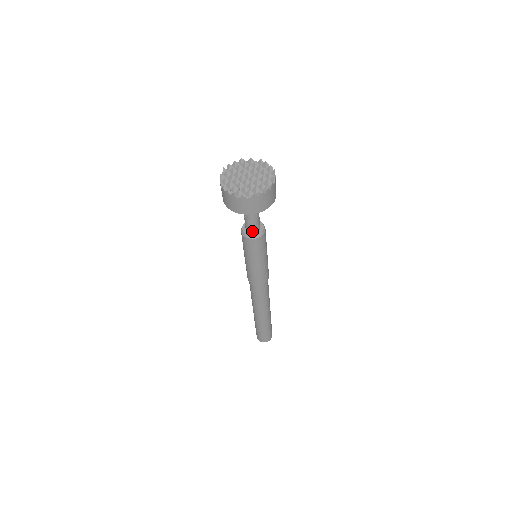
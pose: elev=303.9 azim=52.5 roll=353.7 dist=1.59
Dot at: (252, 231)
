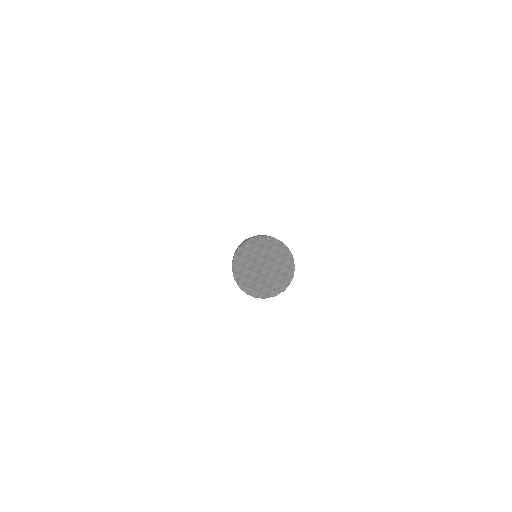
Dot at: occluded
